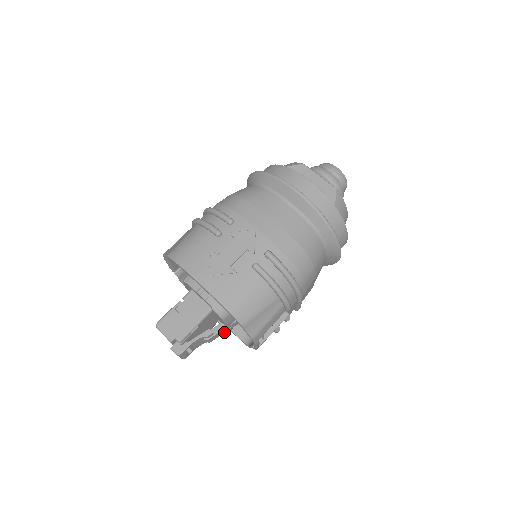
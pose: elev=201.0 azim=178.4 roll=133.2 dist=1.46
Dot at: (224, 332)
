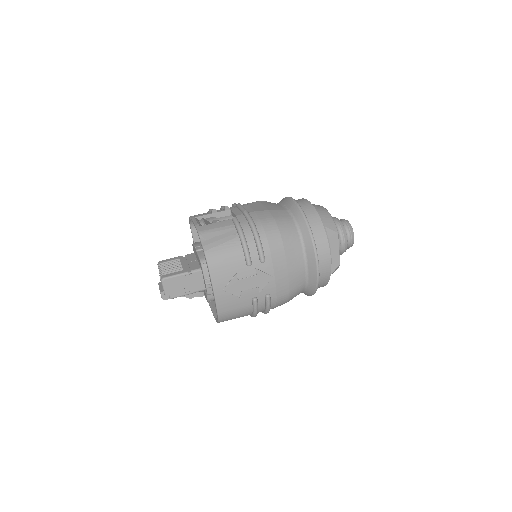
Dot at: occluded
